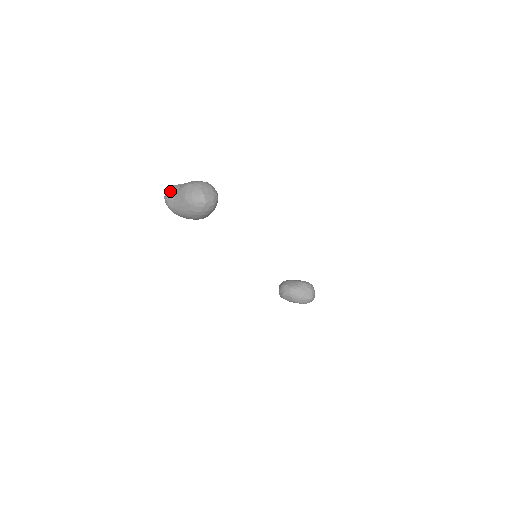
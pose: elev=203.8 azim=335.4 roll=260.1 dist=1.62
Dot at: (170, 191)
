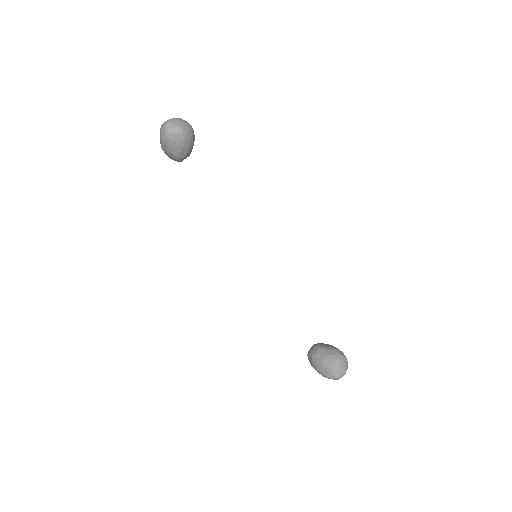
Dot at: occluded
